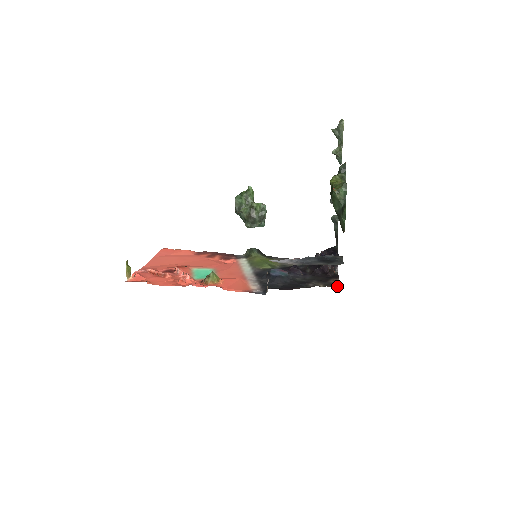
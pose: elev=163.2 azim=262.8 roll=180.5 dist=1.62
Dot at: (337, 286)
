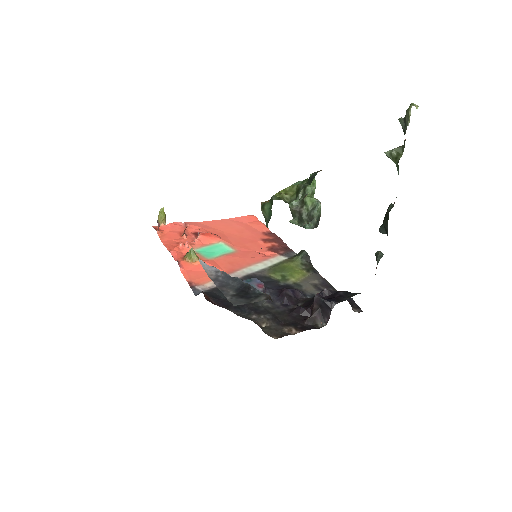
Dot at: (274, 336)
